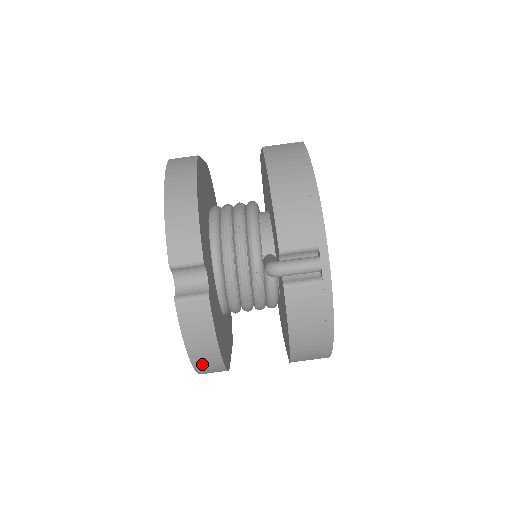
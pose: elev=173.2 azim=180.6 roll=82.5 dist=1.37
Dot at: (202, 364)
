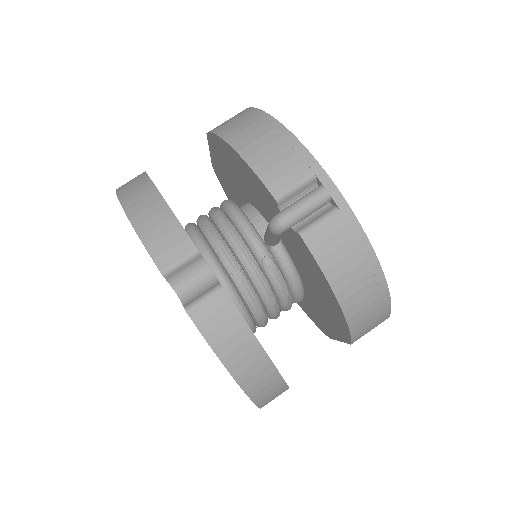
Dot at: (254, 384)
